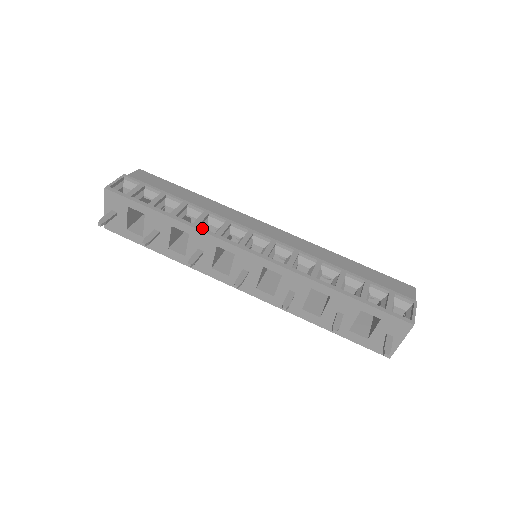
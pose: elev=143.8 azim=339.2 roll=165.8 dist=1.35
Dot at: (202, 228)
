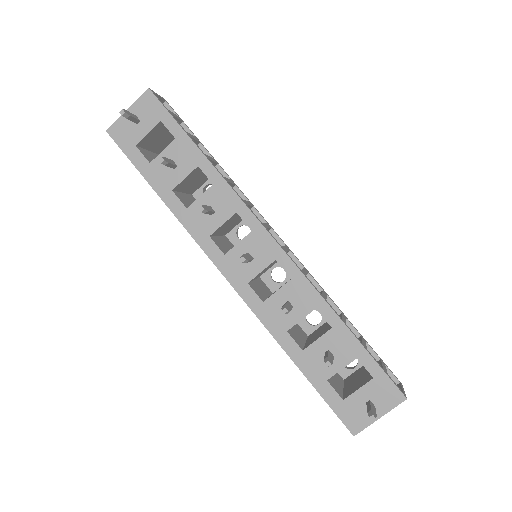
Dot at: occluded
